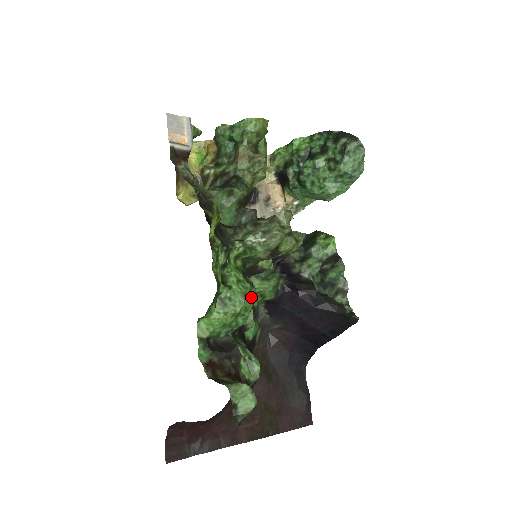
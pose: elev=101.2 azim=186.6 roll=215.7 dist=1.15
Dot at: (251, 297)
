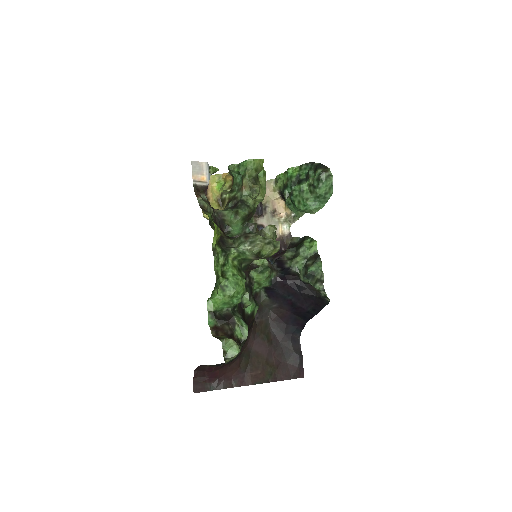
Dot at: (241, 285)
